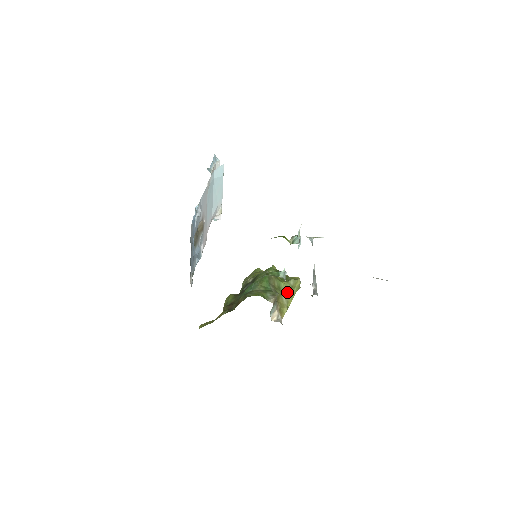
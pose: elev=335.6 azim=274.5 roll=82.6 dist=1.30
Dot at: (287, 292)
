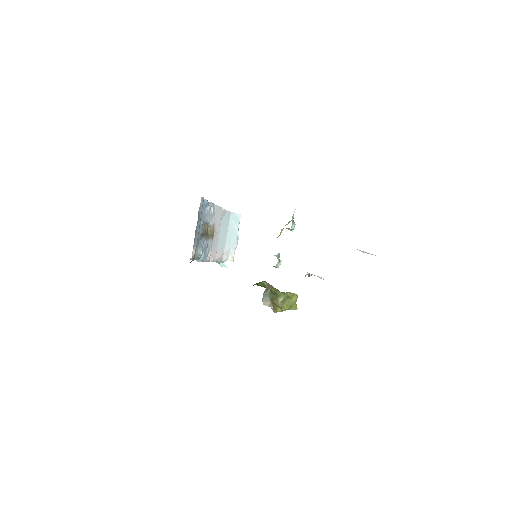
Dot at: (283, 298)
